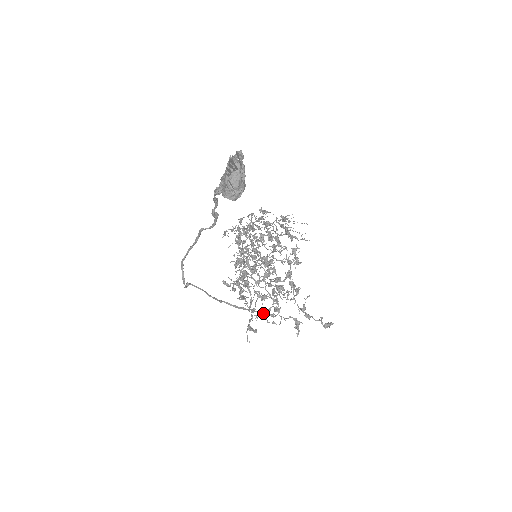
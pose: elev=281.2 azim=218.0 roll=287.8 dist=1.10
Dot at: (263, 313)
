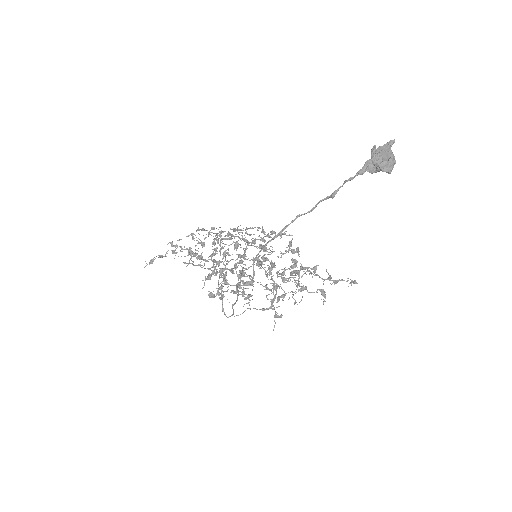
Dot at: occluded
